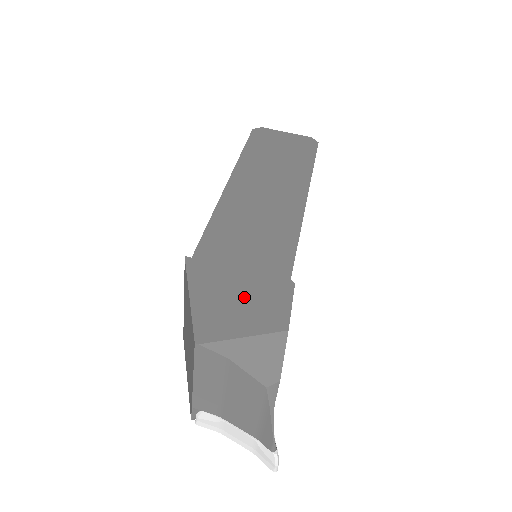
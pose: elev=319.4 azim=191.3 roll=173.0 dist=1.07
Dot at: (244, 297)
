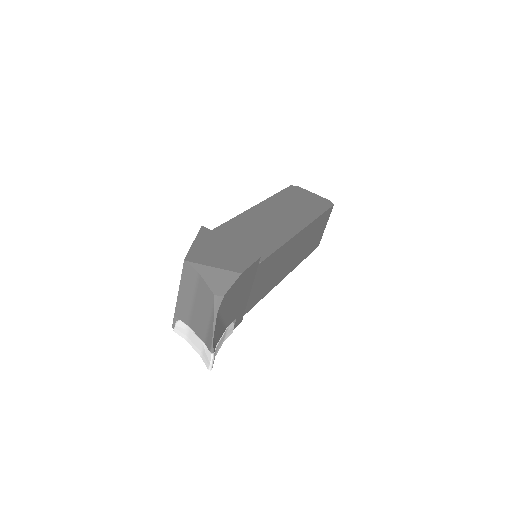
Dot at: (225, 252)
